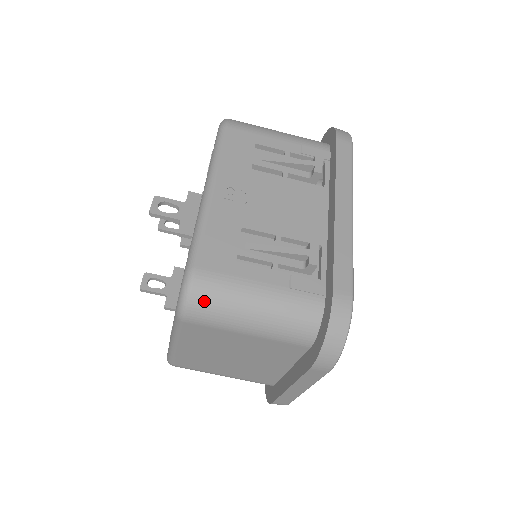
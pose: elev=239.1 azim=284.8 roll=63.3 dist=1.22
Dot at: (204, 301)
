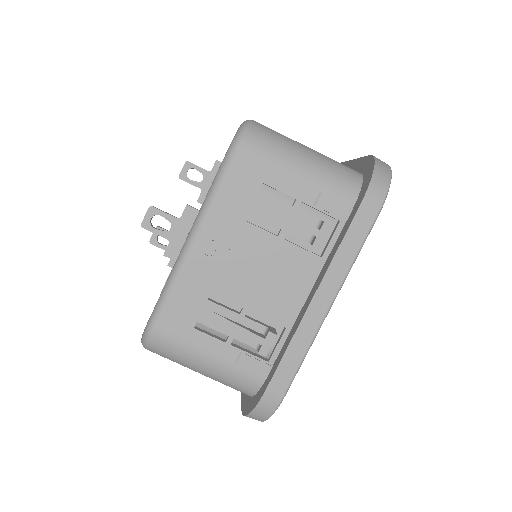
Dot at: (159, 351)
